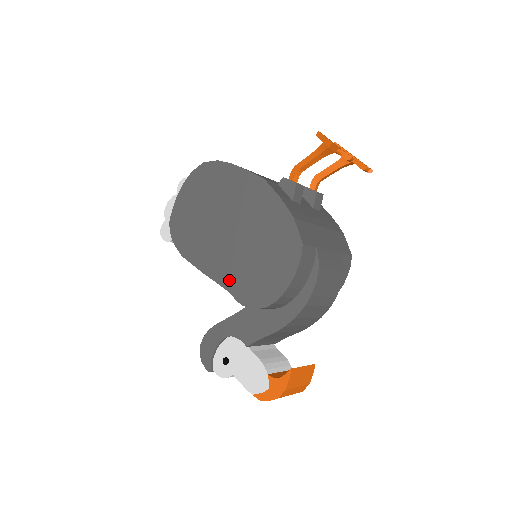
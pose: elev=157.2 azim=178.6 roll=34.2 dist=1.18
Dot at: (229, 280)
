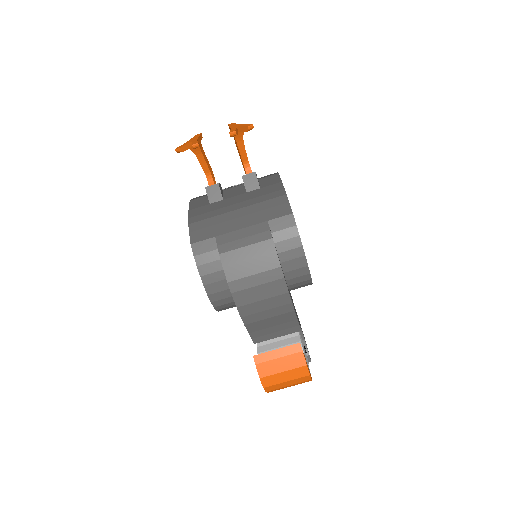
Dot at: occluded
